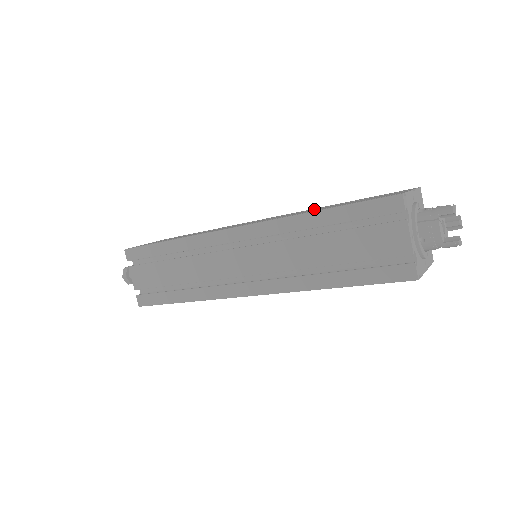
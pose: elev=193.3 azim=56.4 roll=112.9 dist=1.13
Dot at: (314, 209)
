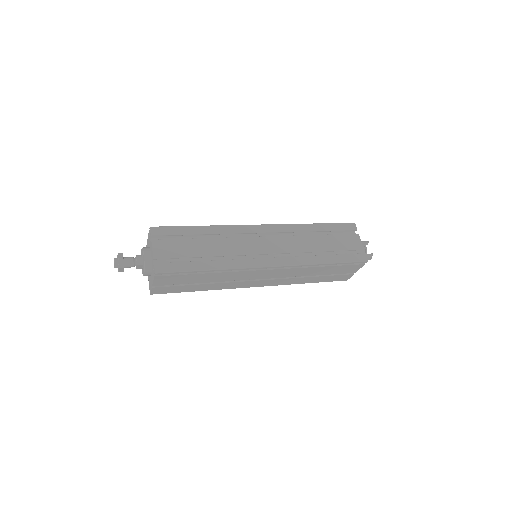
Dot at: occluded
